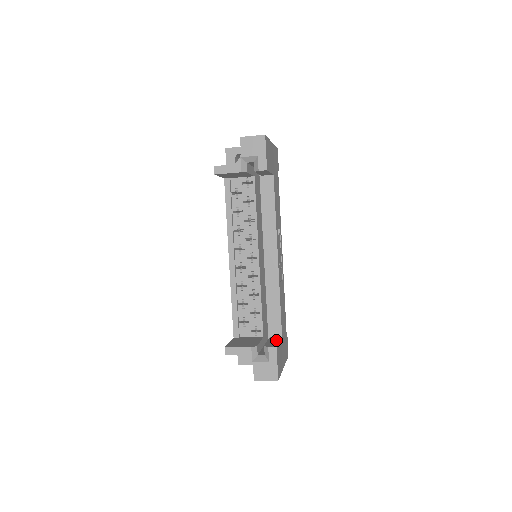
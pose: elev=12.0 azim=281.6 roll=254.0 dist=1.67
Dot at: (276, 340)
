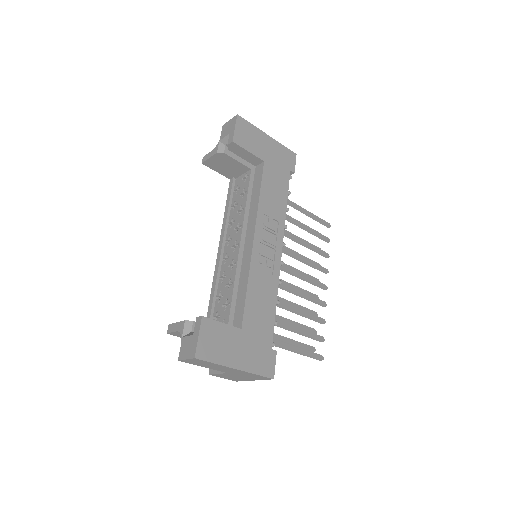
Dot at: (225, 324)
